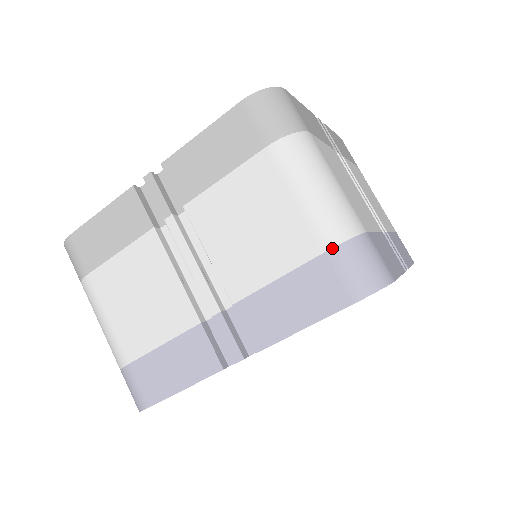
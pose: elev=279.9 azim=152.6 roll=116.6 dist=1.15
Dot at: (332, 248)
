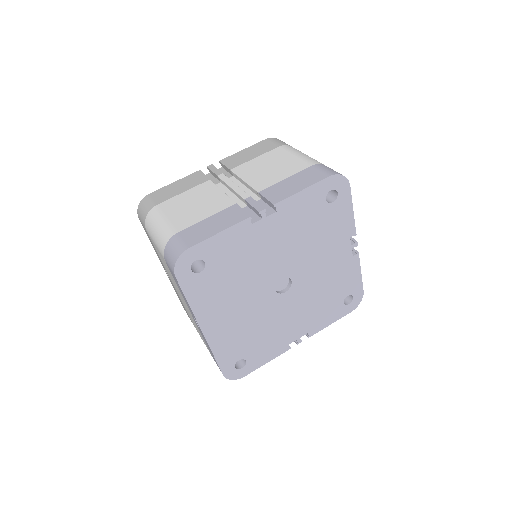
Dot at: (316, 164)
